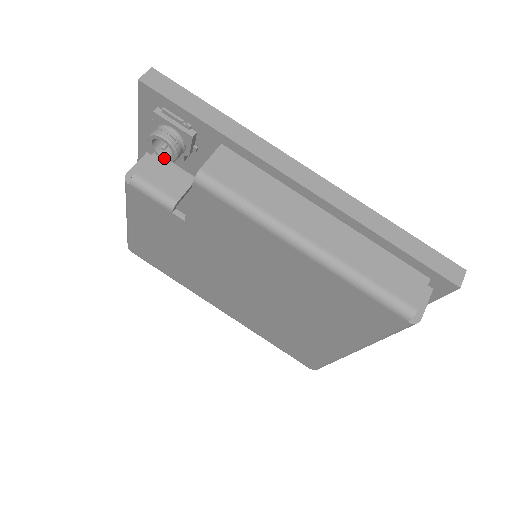
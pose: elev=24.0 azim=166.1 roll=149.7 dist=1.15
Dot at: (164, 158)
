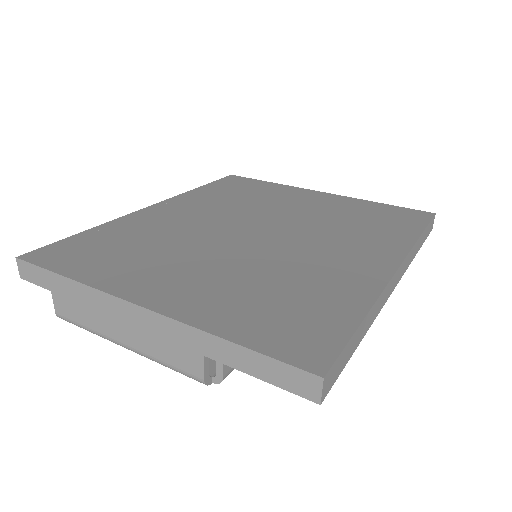
Dot at: occluded
